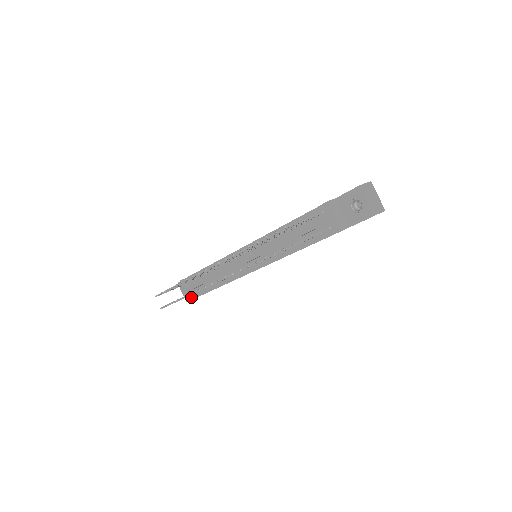
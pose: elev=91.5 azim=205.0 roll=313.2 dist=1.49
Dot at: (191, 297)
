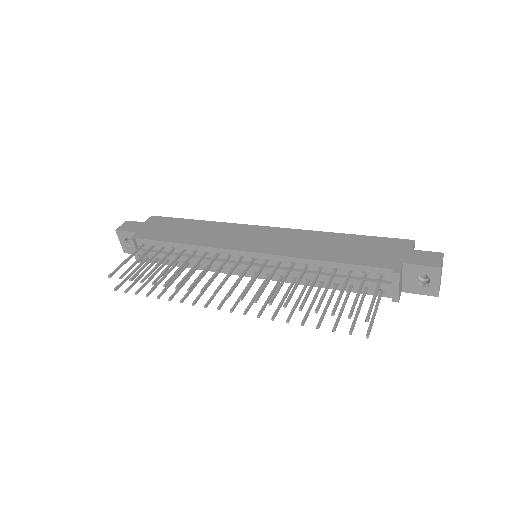
Dot at: (141, 260)
